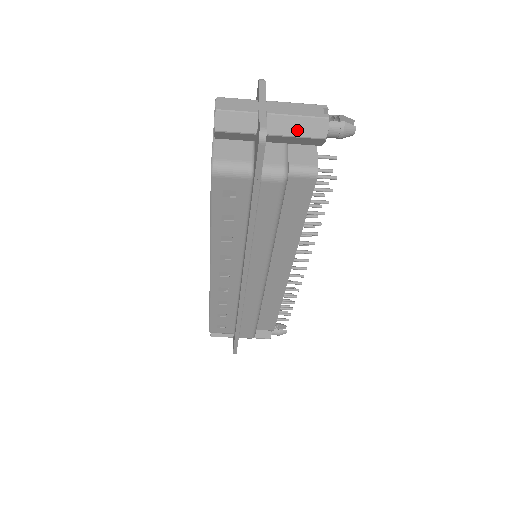
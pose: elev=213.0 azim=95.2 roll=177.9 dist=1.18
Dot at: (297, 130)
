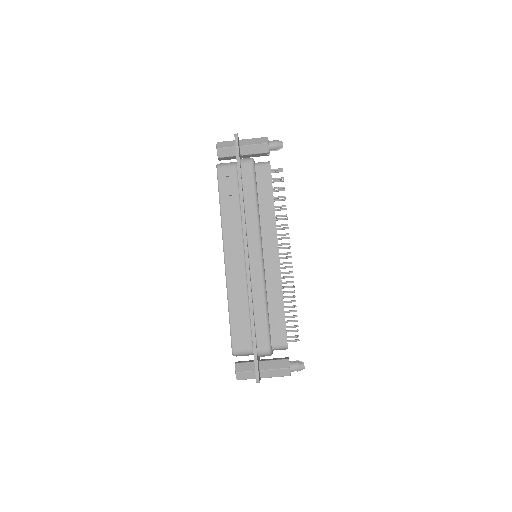
Dot at: (254, 142)
